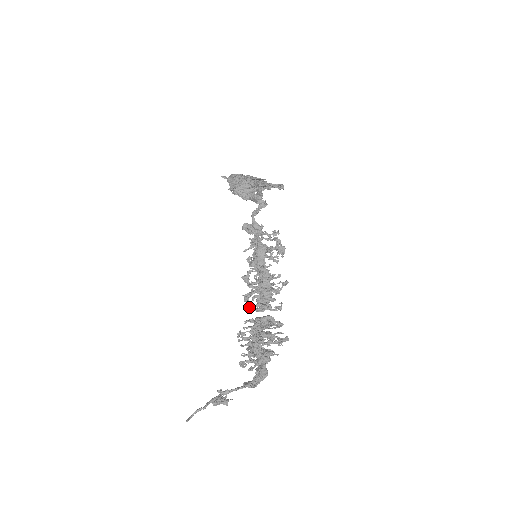
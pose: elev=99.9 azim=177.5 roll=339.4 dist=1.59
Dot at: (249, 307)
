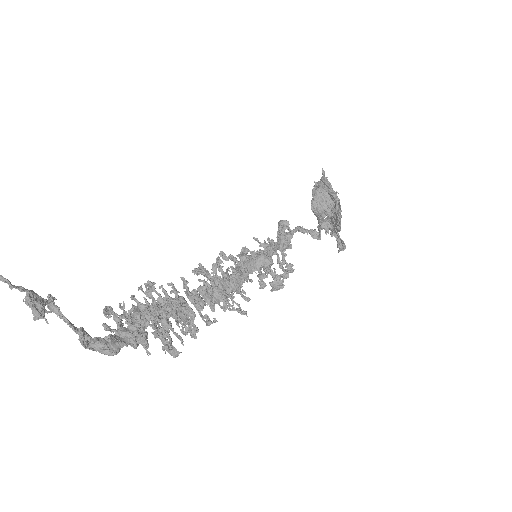
Dot at: occluded
